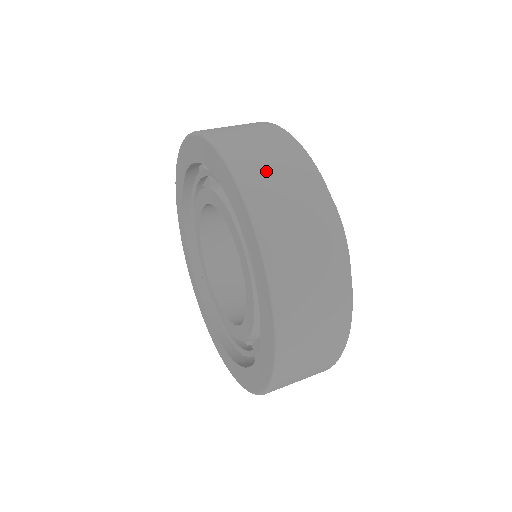
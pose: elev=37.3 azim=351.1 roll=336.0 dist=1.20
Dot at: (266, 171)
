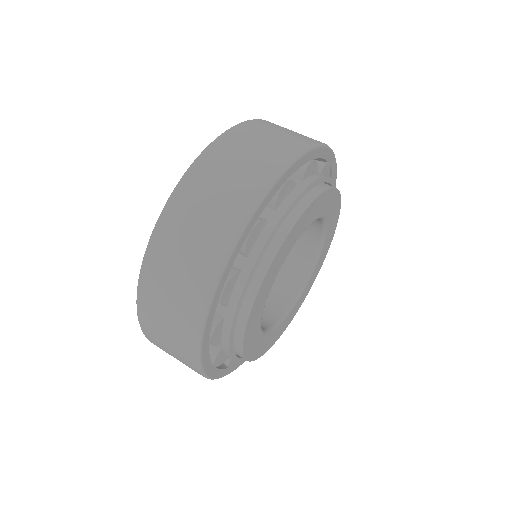
Dot at: (251, 139)
